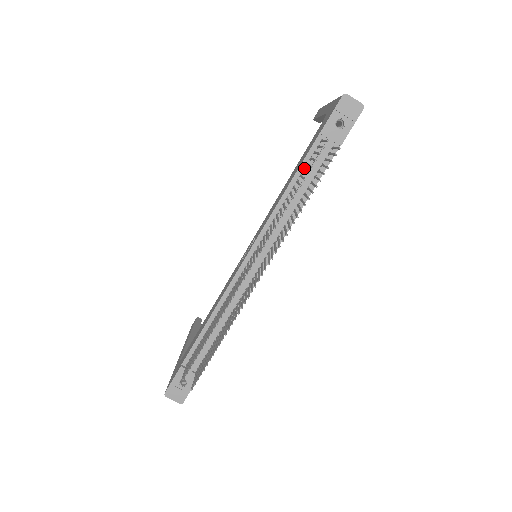
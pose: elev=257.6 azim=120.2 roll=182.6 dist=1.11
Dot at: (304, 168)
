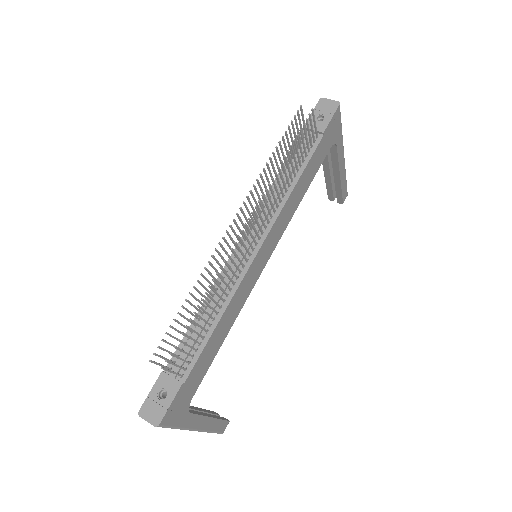
Dot at: occluded
